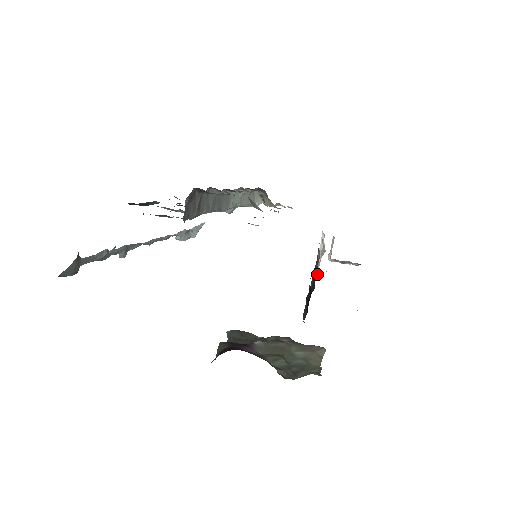
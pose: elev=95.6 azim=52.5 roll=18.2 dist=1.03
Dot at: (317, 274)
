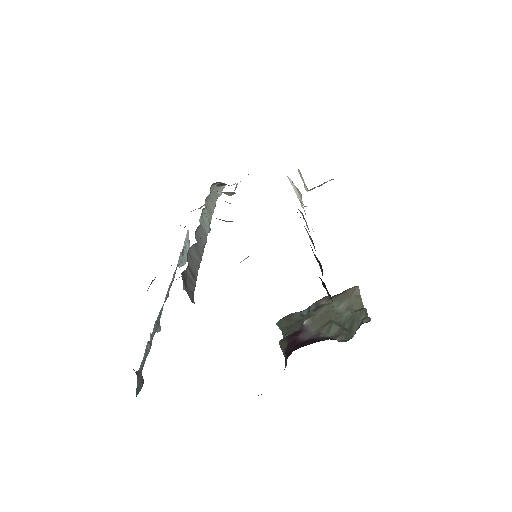
Dot at: occluded
